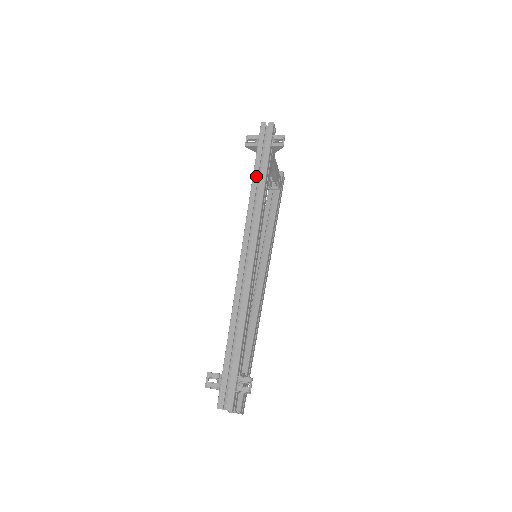
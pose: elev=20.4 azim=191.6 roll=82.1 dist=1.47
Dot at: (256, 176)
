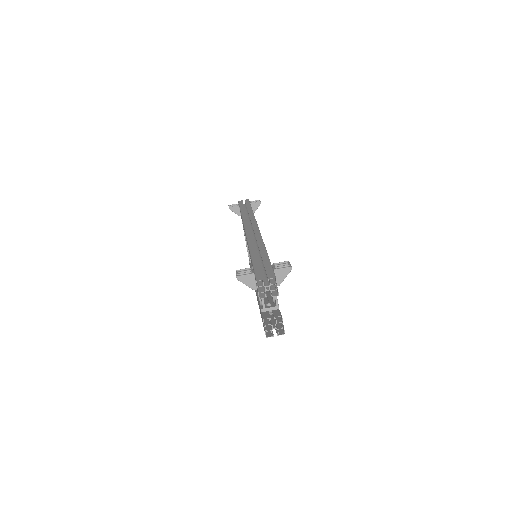
Dot at: (244, 211)
